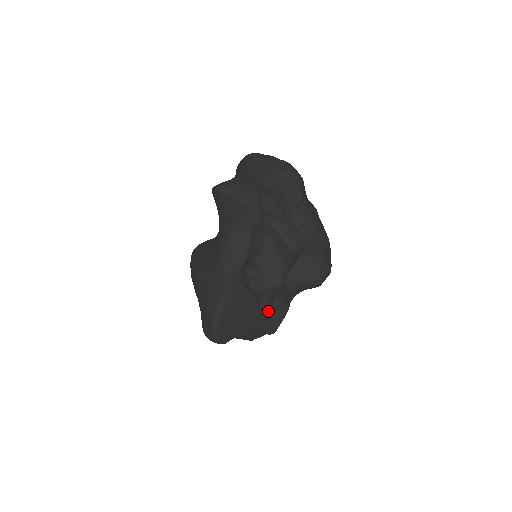
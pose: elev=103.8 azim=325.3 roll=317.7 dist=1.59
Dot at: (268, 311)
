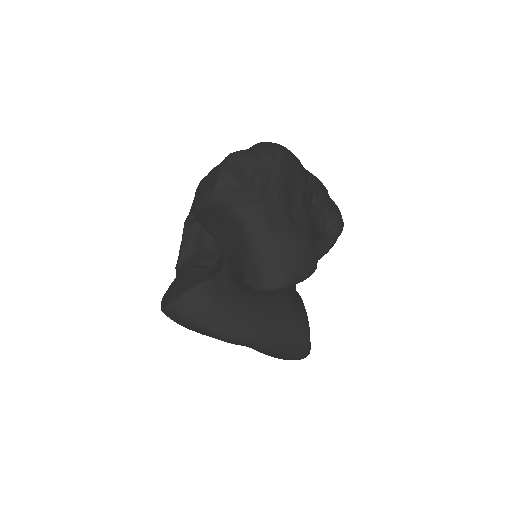
Dot at: occluded
